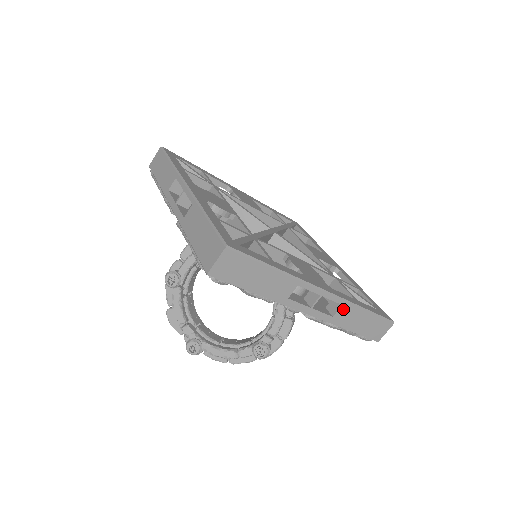
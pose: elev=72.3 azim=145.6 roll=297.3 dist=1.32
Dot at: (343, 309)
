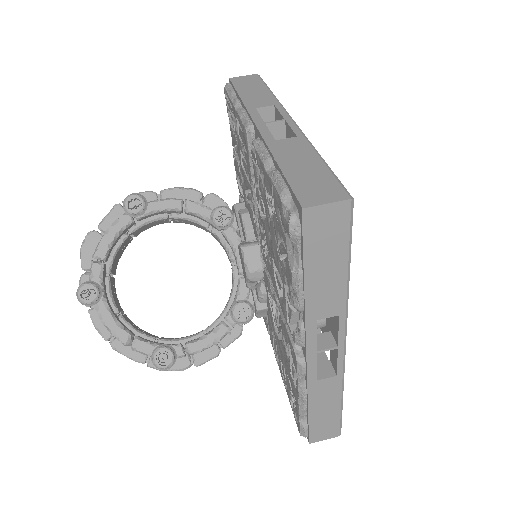
Dot at: (332, 381)
